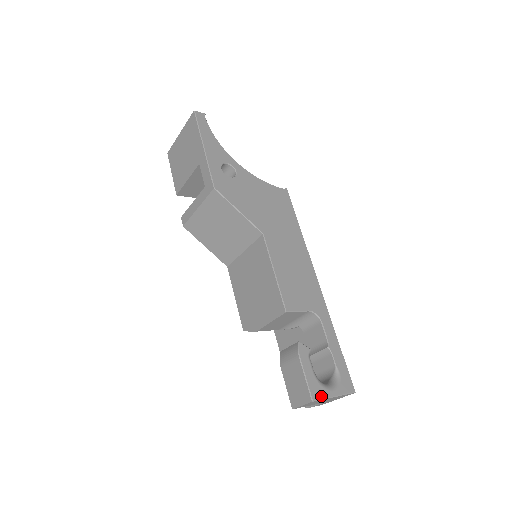
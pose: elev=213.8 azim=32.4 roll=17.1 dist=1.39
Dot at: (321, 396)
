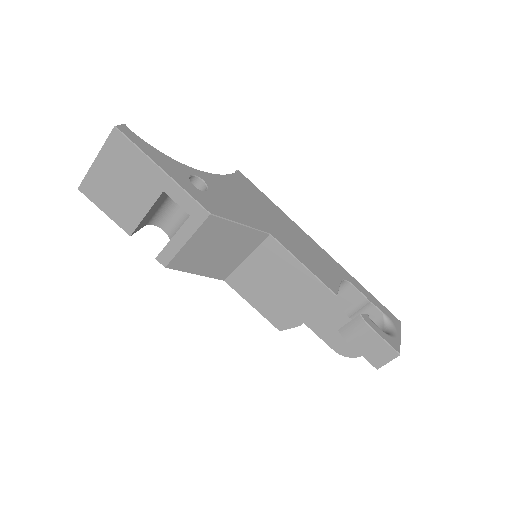
Dot at: (399, 345)
